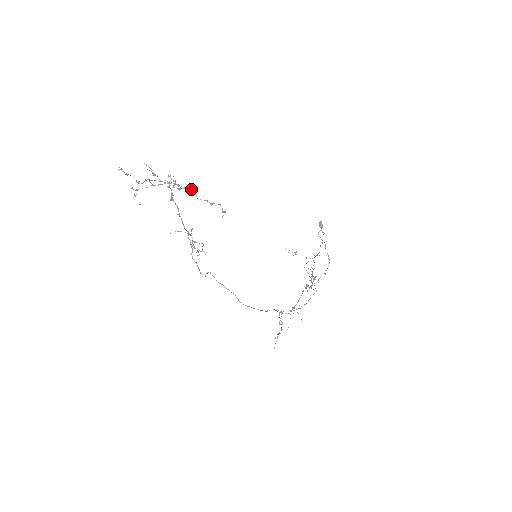
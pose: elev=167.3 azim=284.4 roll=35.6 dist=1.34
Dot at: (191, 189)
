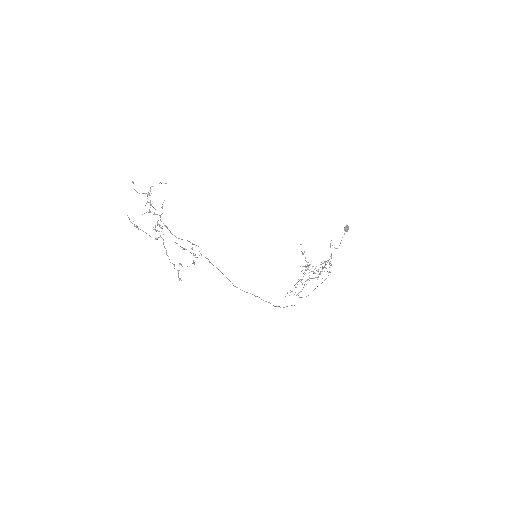
Dot at: occluded
